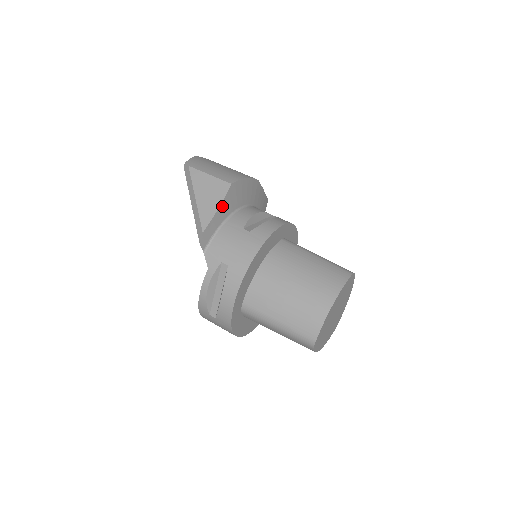
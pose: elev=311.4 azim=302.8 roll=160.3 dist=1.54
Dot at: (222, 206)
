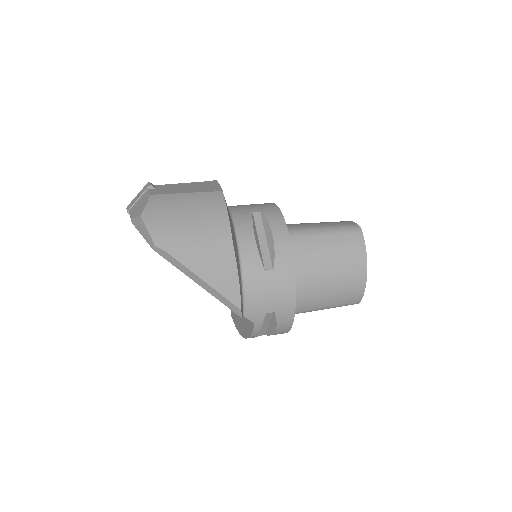
Dot at: (238, 271)
